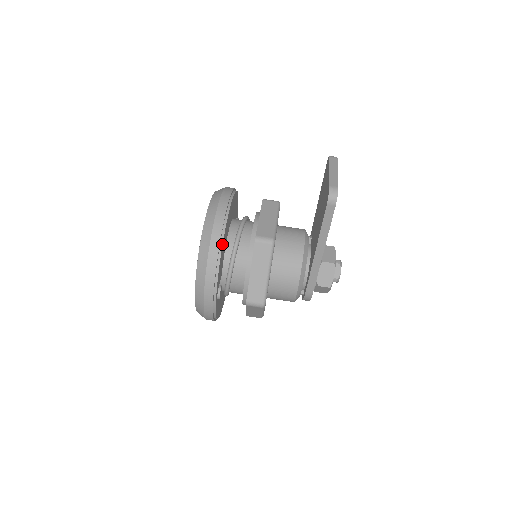
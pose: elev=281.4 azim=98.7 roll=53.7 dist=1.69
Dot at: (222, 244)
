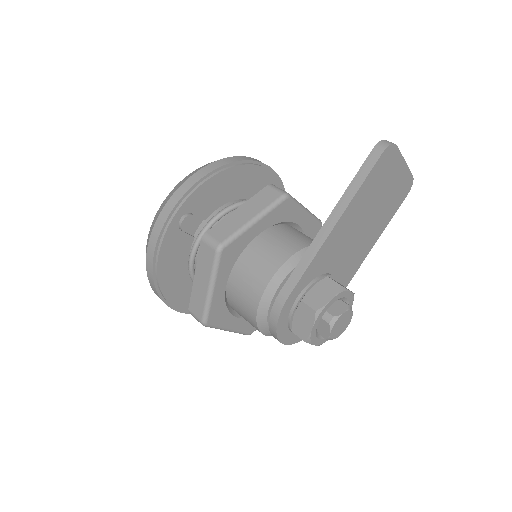
Dot at: (234, 166)
